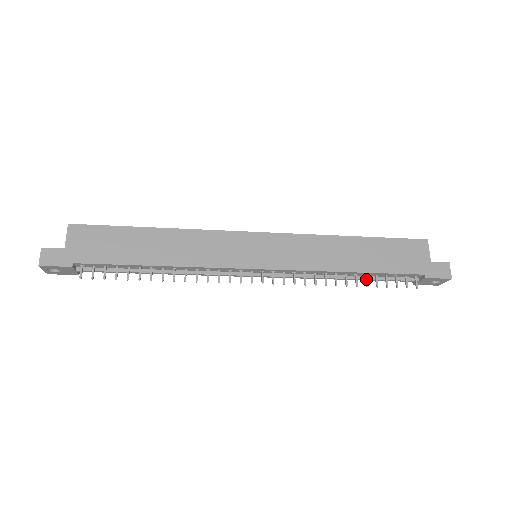
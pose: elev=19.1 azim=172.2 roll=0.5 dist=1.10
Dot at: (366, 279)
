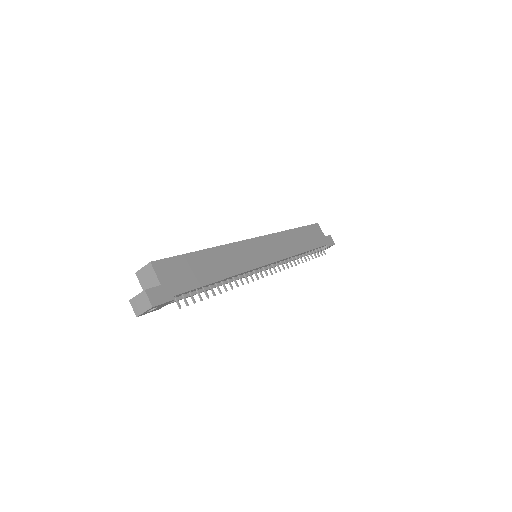
Dot at: occluded
